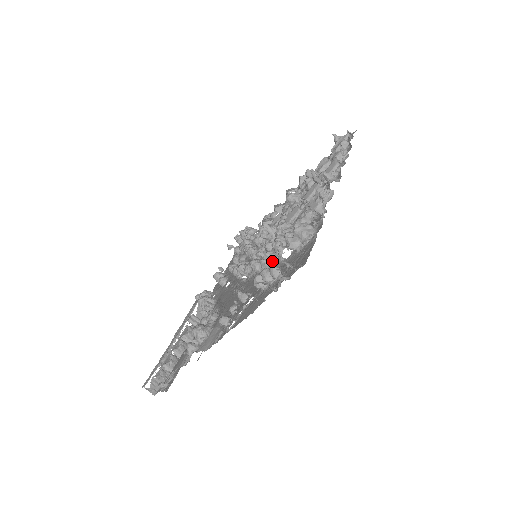
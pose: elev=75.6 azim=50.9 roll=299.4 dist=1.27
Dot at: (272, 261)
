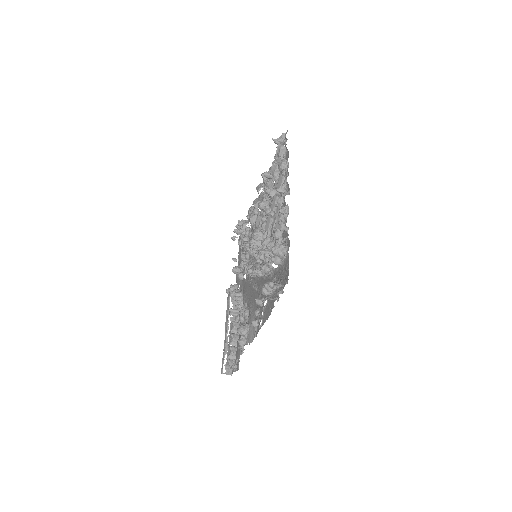
Dot at: (268, 272)
